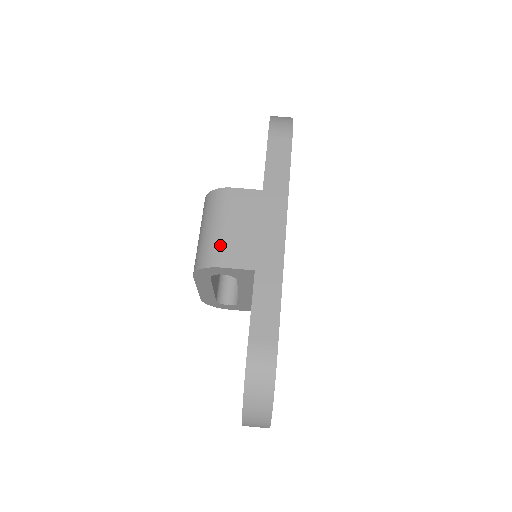
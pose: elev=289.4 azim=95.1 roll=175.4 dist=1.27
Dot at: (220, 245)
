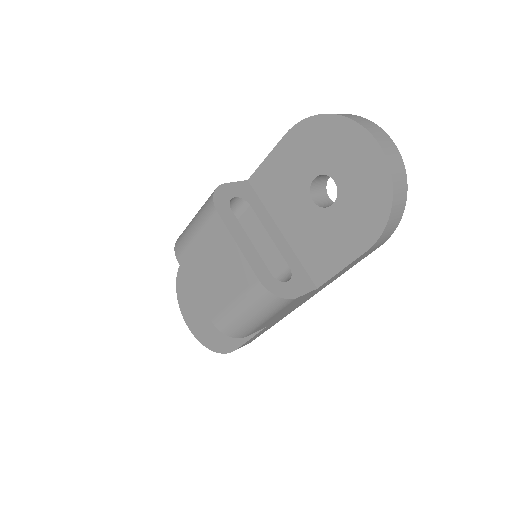
Dot at: occluded
